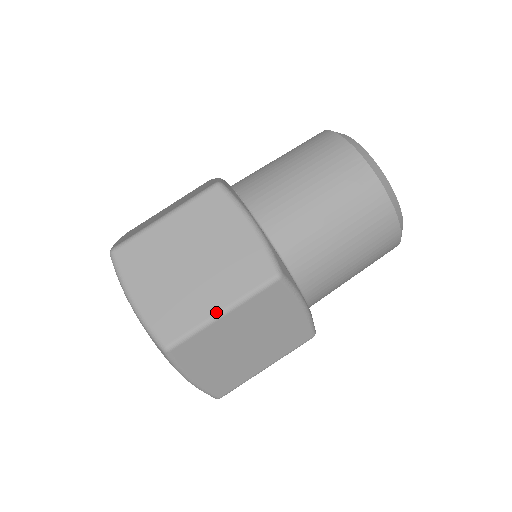
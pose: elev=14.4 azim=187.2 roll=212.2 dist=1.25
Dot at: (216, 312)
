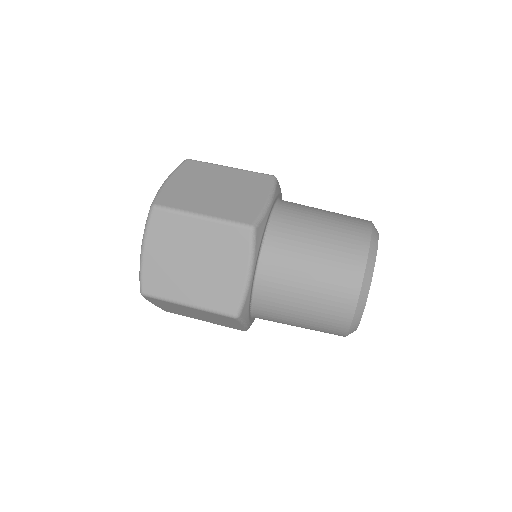
Dot at: (184, 302)
